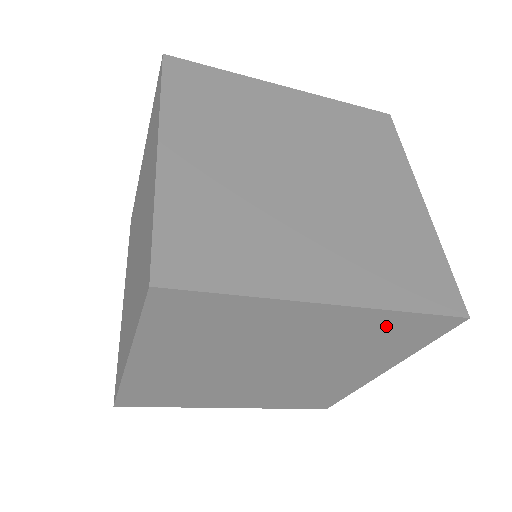
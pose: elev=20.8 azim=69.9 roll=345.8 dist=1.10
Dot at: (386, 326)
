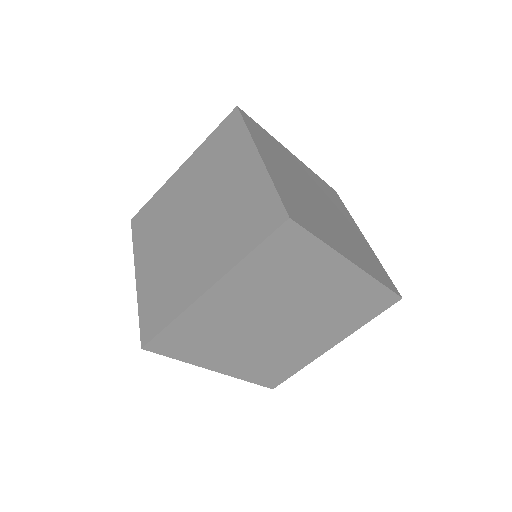
Dot at: (365, 294)
